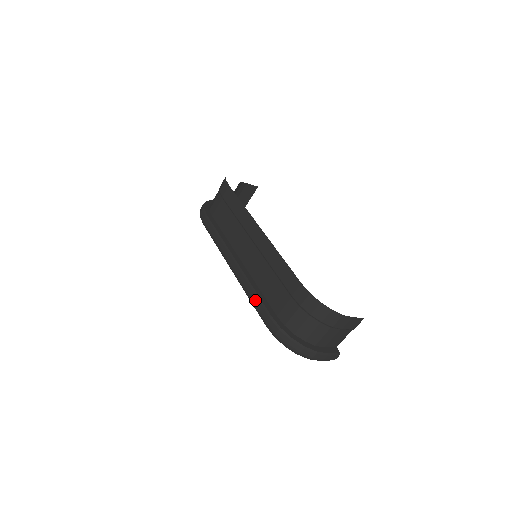
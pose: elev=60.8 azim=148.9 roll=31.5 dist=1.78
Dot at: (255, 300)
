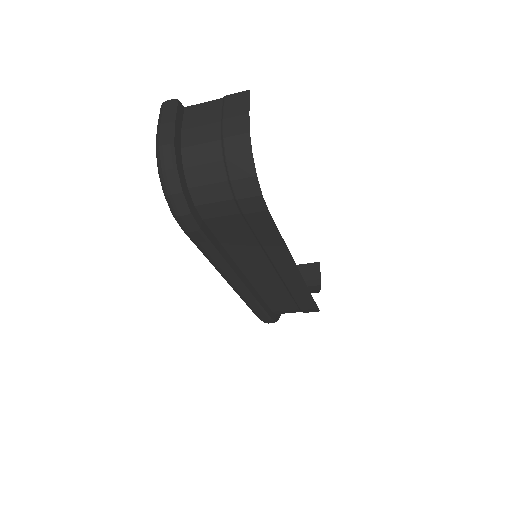
Dot at: (258, 310)
